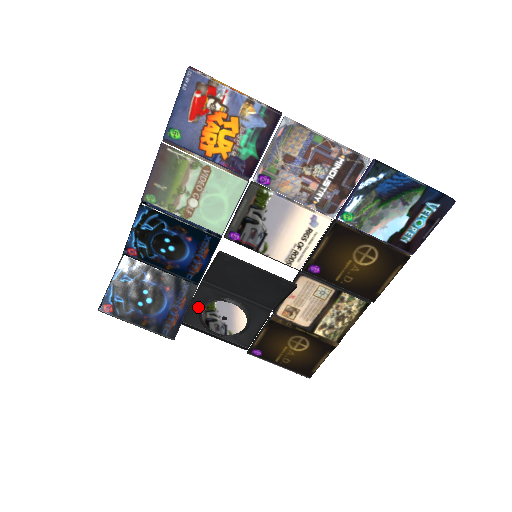
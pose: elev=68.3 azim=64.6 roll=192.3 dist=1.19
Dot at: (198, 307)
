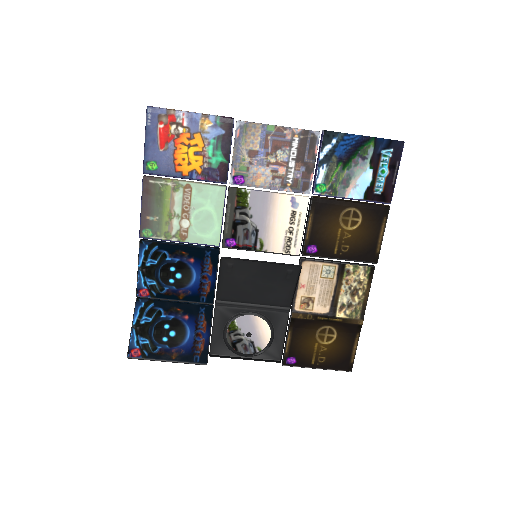
Dot at: (220, 332)
